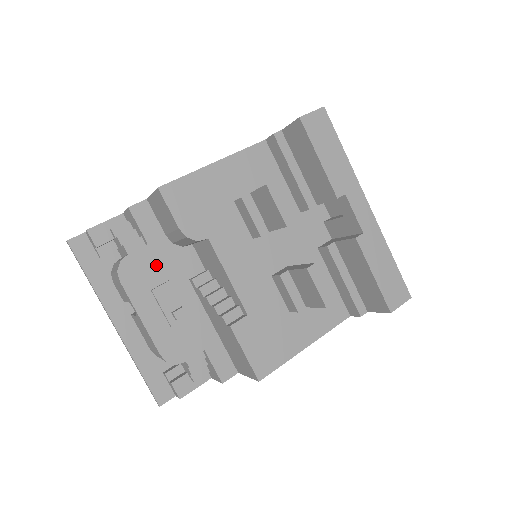
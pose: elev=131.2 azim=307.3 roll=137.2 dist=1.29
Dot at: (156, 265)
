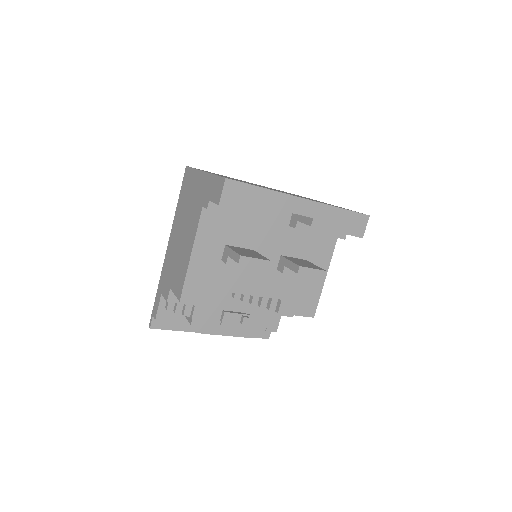
Dot at: (209, 309)
